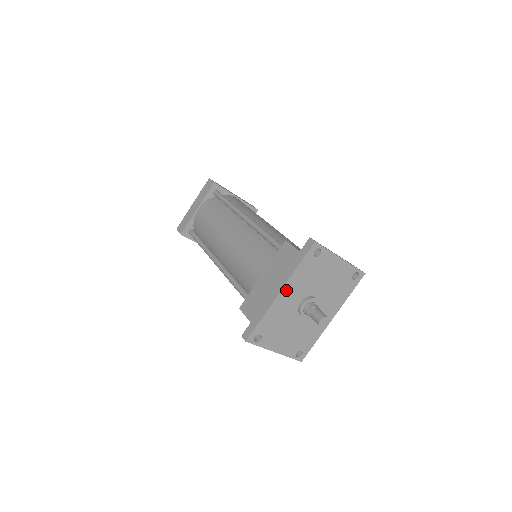
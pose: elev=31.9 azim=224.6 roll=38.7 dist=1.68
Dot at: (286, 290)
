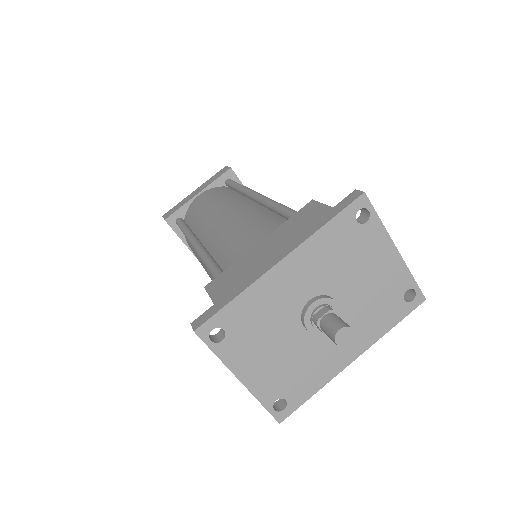
Dot at: (292, 262)
